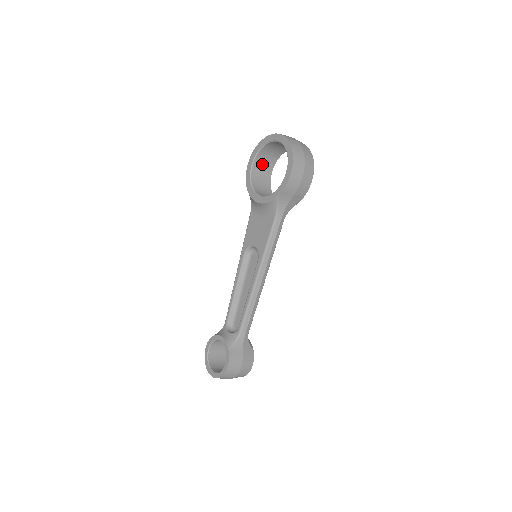
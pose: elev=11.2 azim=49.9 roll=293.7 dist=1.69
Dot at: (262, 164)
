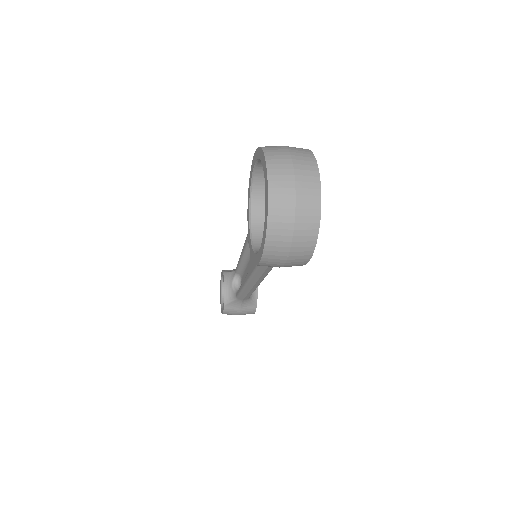
Dot at: occluded
